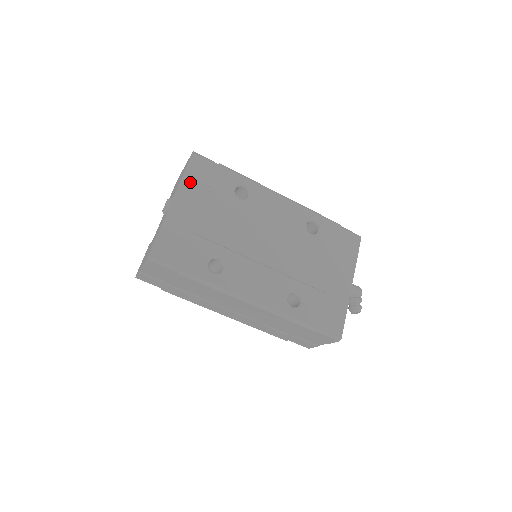
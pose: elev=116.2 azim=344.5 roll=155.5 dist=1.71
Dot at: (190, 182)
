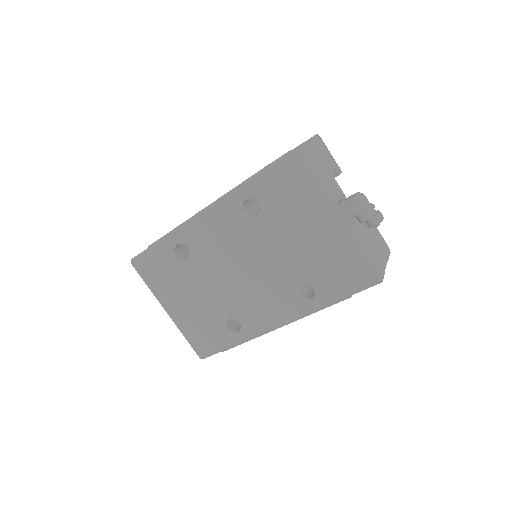
Dot at: (156, 287)
